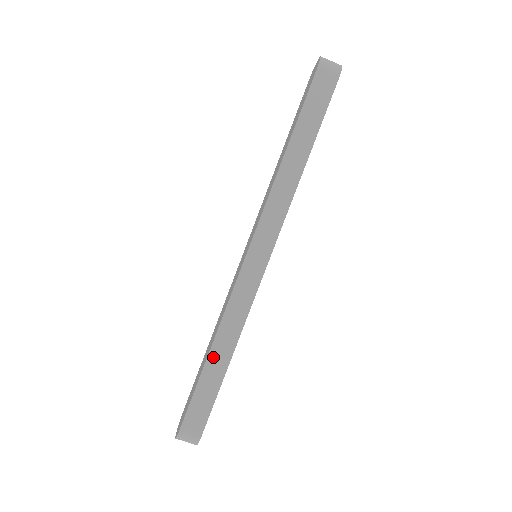
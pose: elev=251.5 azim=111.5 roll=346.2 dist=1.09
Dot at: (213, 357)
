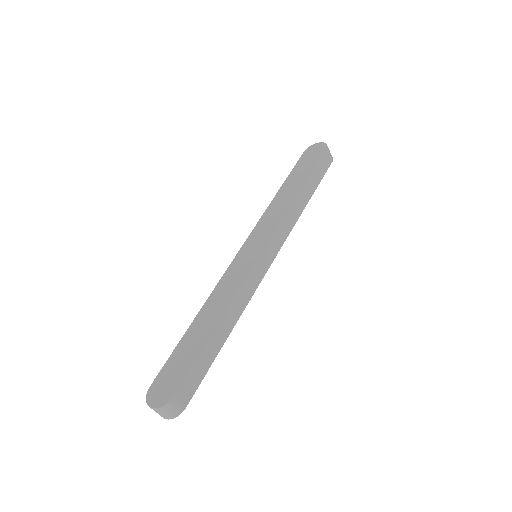
Dot at: (219, 329)
